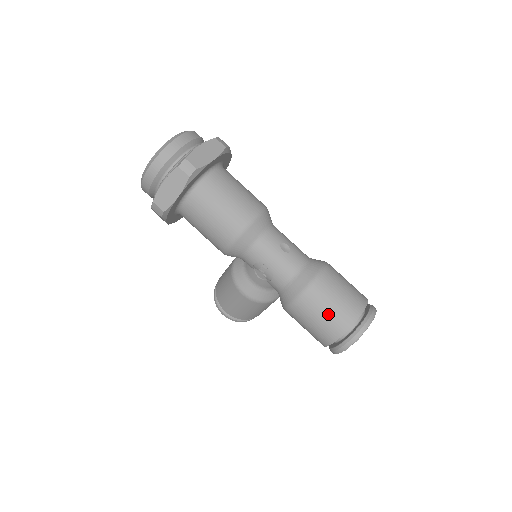
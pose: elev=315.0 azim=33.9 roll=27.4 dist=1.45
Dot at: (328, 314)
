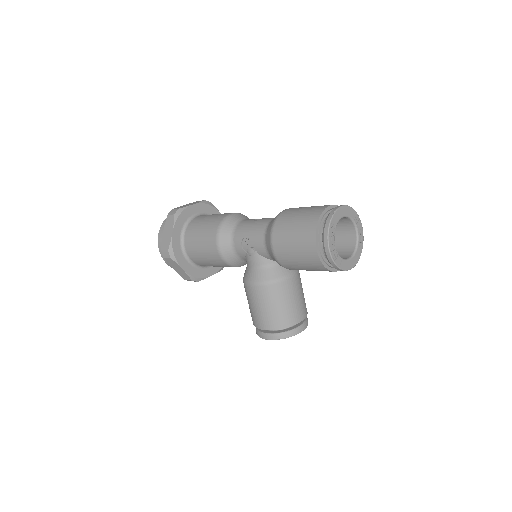
Dot at: (297, 224)
